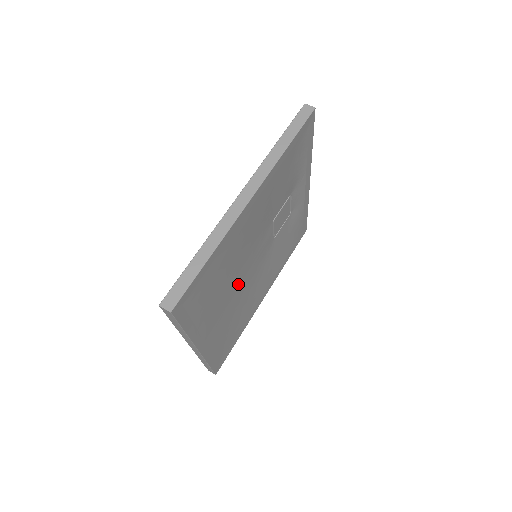
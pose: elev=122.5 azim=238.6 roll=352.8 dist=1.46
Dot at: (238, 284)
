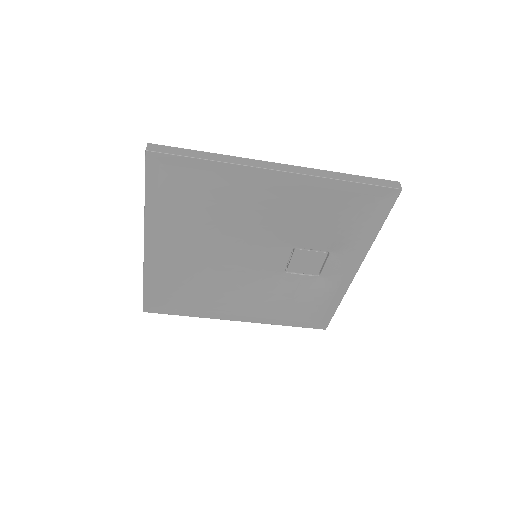
Dot at: (221, 250)
